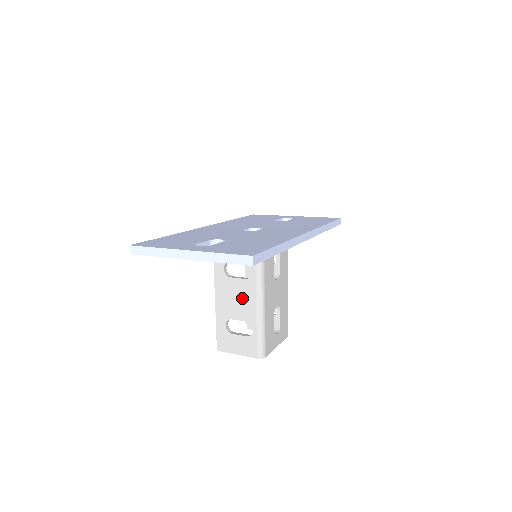
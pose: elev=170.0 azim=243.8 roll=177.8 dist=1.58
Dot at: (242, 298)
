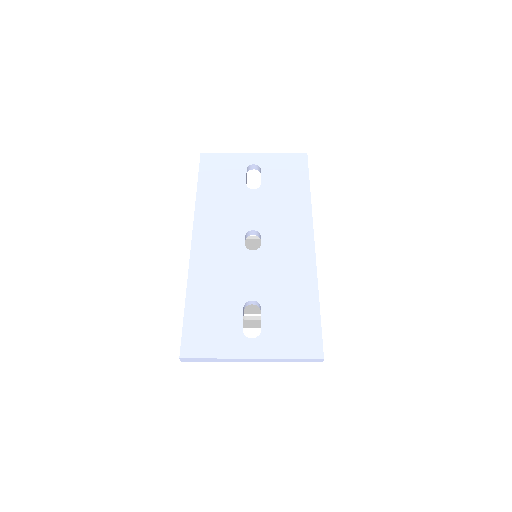
Dot at: occluded
